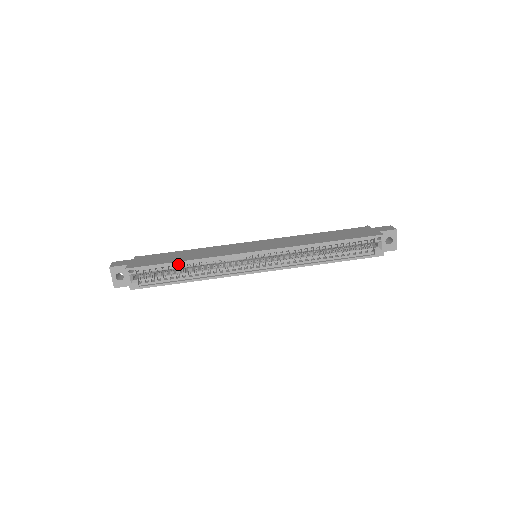
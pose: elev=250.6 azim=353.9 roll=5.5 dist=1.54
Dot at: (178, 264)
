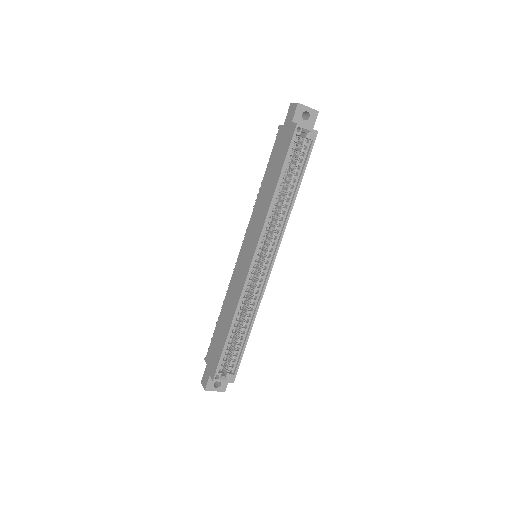
Dot at: (230, 334)
